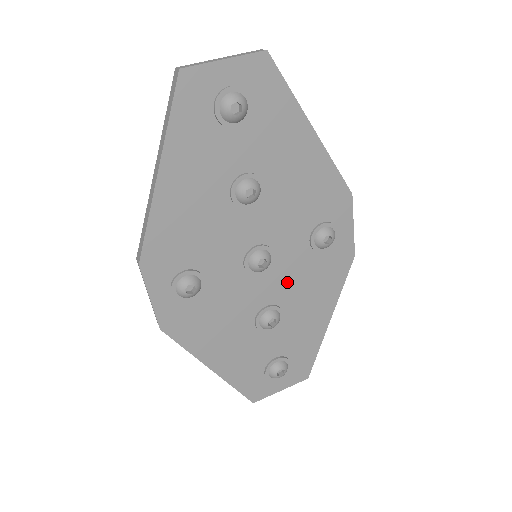
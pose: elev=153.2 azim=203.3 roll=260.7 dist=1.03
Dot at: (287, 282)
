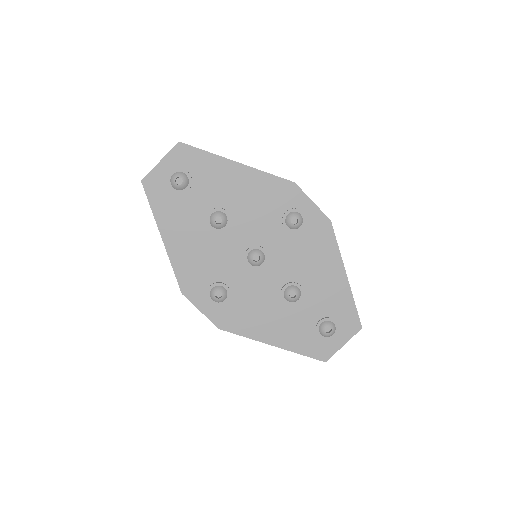
Dot at: (288, 263)
